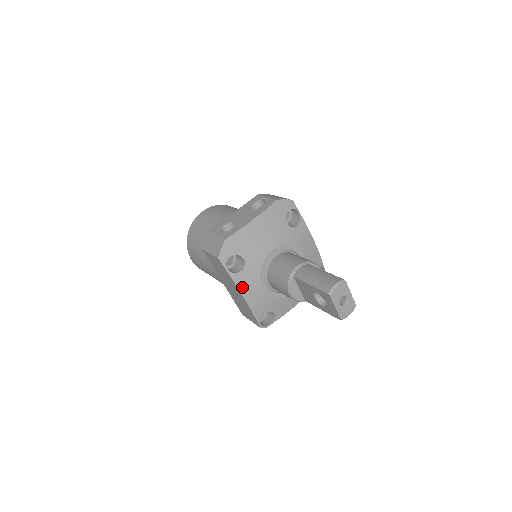
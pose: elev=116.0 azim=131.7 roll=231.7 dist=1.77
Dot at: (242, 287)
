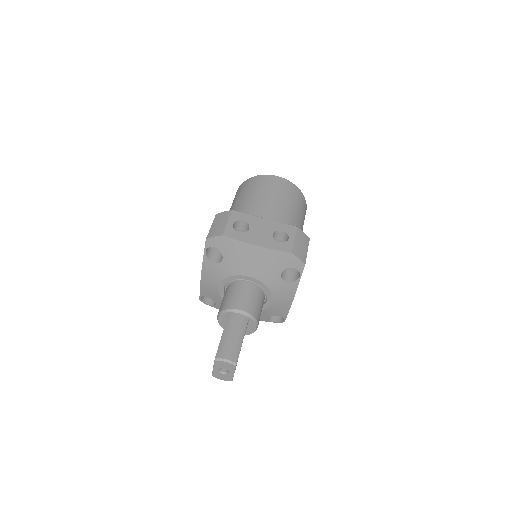
Dot at: (205, 271)
